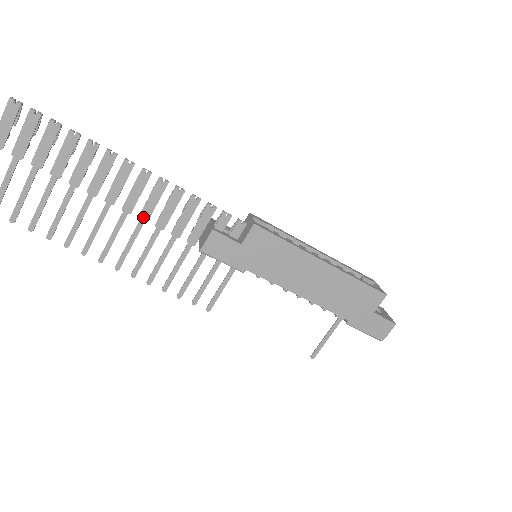
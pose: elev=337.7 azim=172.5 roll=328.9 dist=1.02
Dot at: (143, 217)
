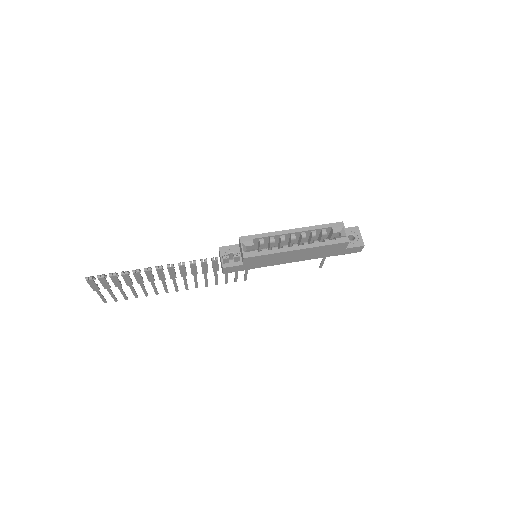
Dot at: (183, 276)
